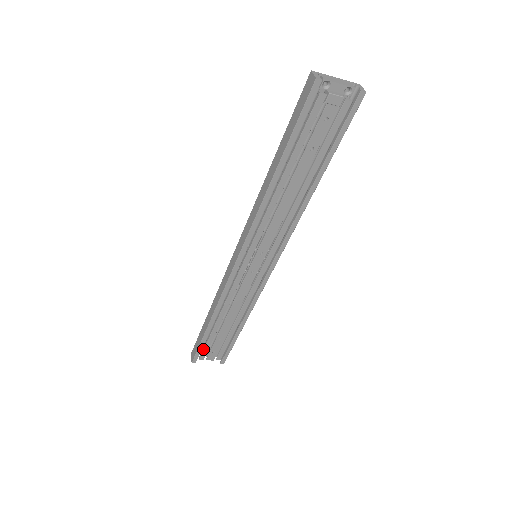
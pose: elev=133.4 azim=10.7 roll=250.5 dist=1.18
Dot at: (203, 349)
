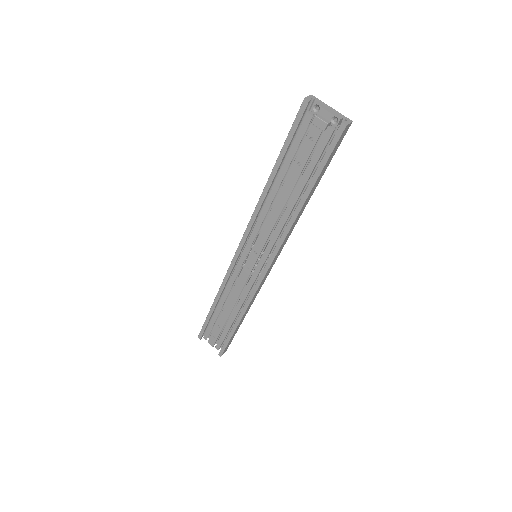
Dot at: (207, 328)
